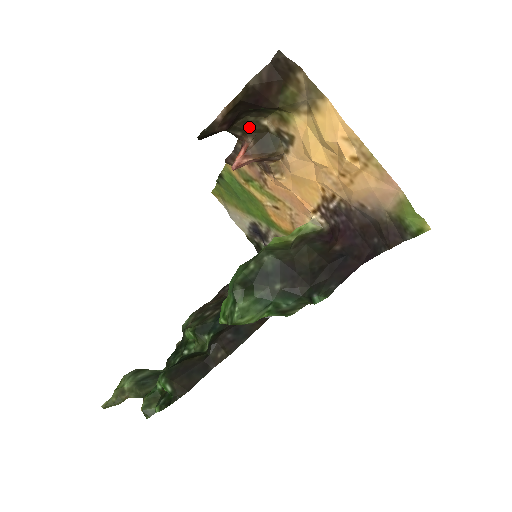
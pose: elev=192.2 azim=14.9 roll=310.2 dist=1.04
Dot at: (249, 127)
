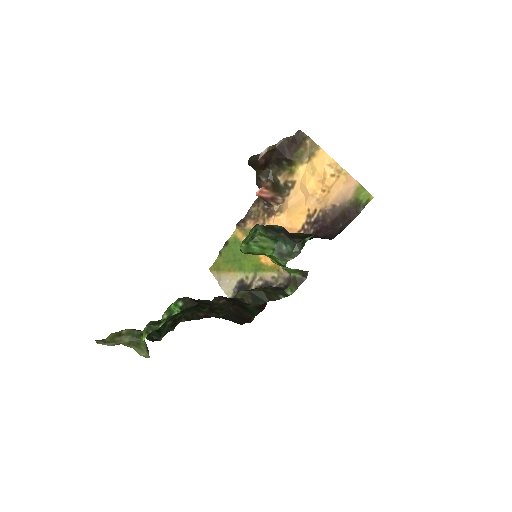
Dot at: (270, 176)
